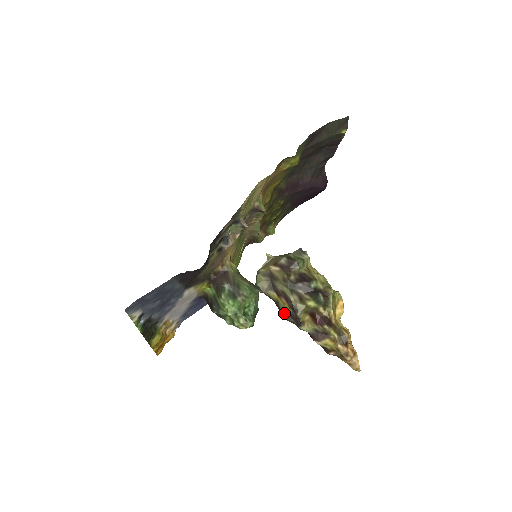
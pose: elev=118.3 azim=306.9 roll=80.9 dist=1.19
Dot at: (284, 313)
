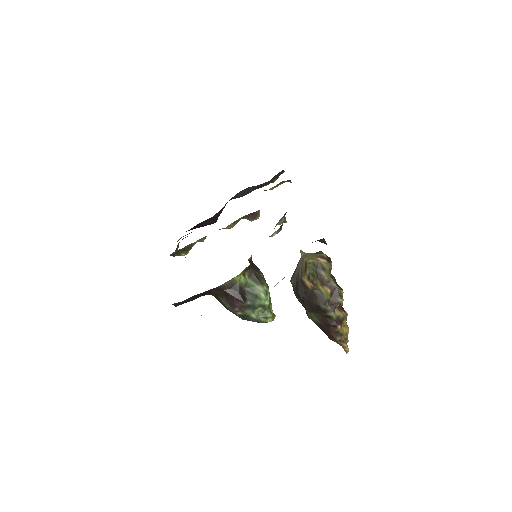
Dot at: (326, 300)
